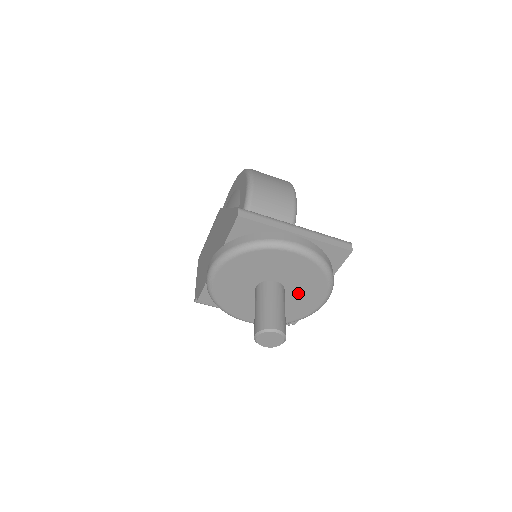
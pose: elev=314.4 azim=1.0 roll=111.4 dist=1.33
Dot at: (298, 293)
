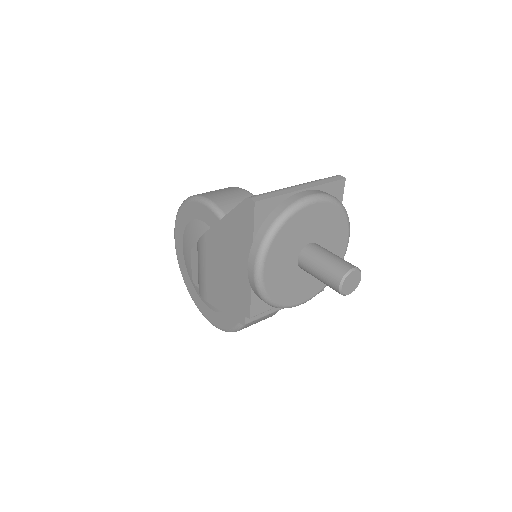
Dot at: (329, 243)
